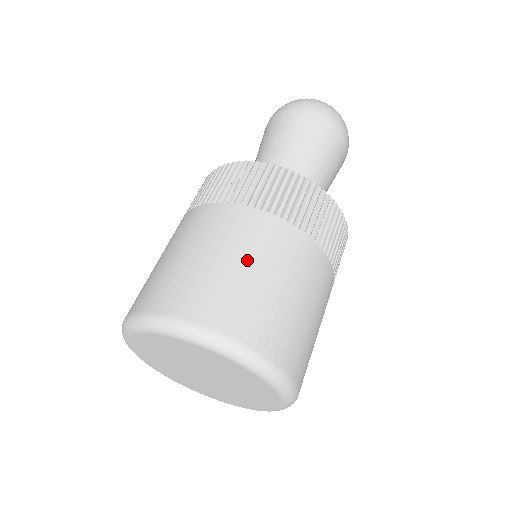
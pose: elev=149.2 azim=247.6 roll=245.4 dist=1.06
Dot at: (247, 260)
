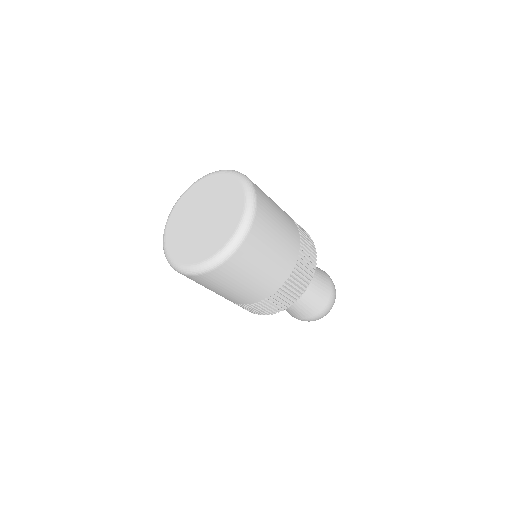
Dot at: occluded
